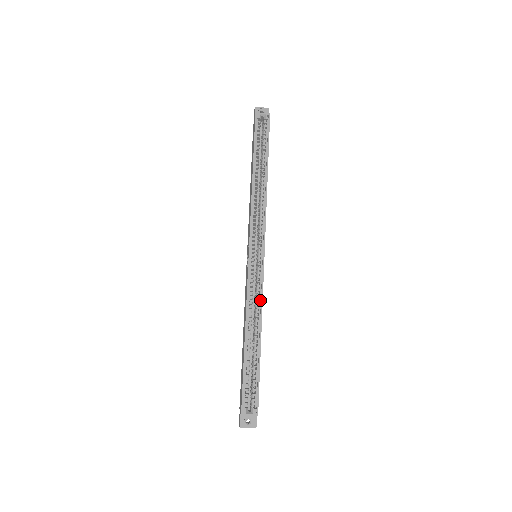
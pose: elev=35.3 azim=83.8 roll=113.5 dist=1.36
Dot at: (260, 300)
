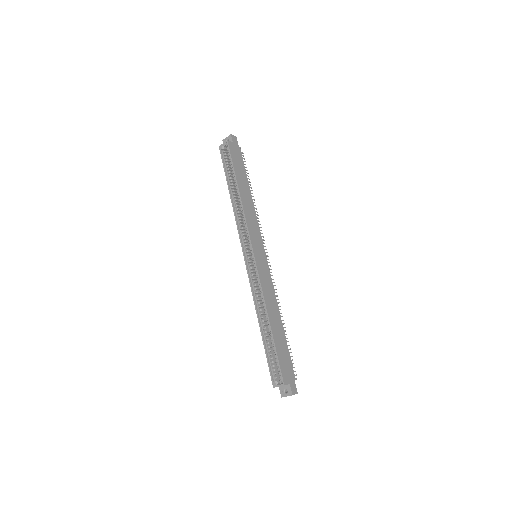
Dot at: (262, 291)
